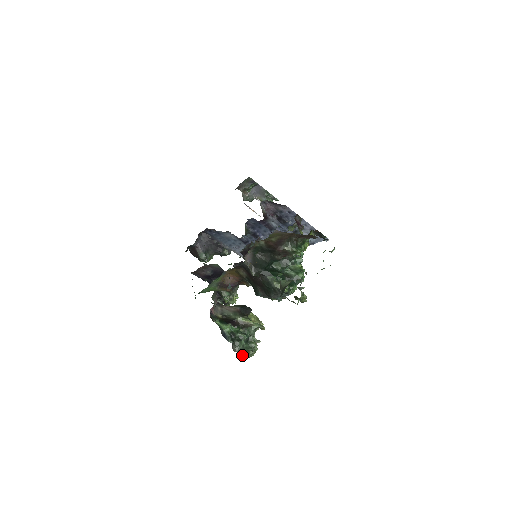
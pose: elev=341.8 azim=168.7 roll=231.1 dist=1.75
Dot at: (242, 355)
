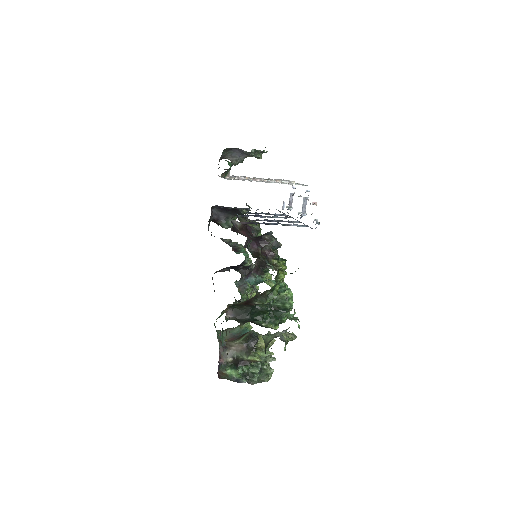
Dot at: (261, 382)
